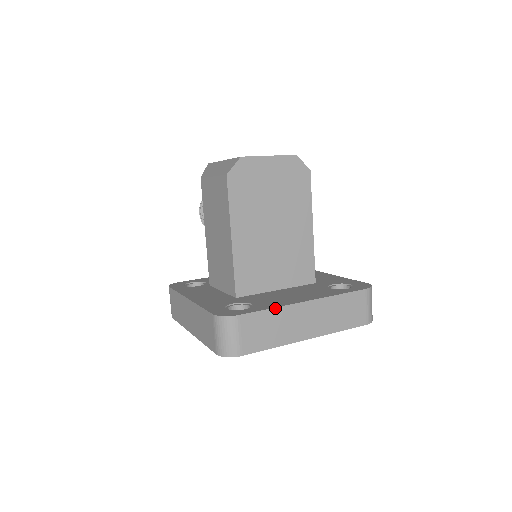
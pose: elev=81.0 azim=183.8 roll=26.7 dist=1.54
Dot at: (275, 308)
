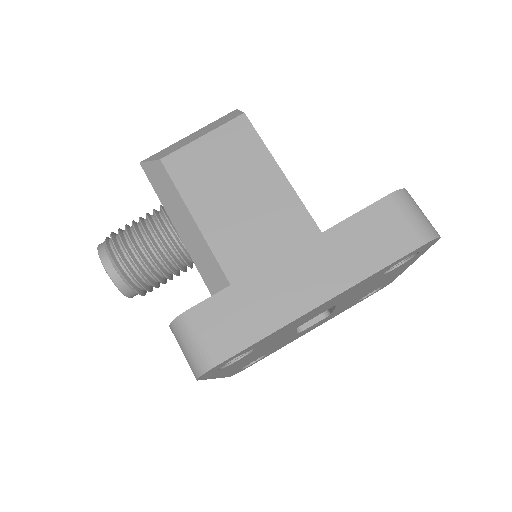
Dot at: occluded
